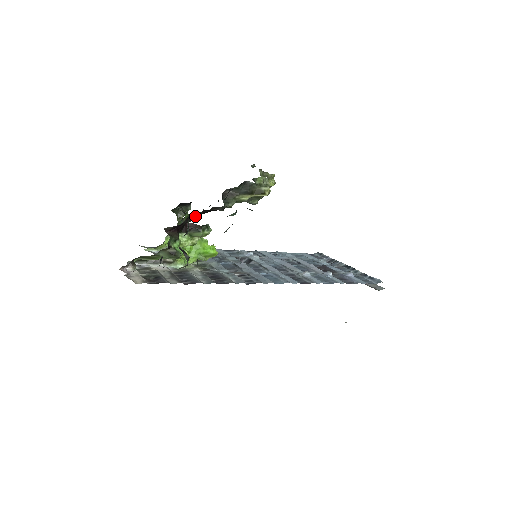
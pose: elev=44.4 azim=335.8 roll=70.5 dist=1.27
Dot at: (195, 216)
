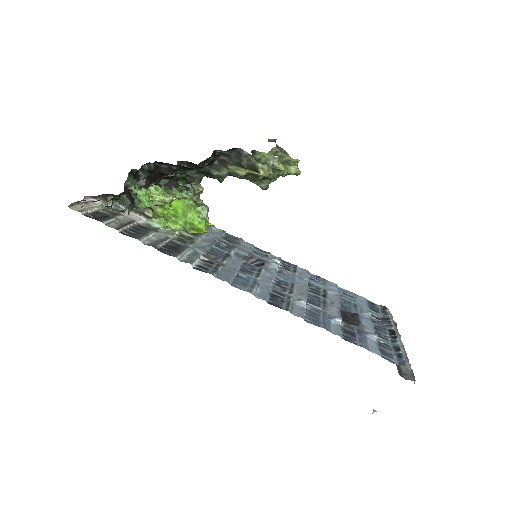
Dot at: (161, 165)
